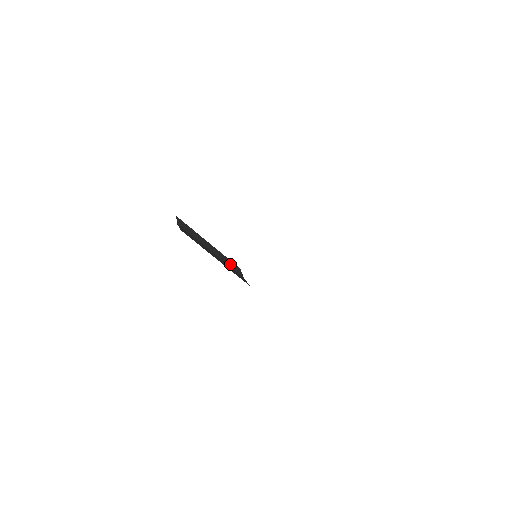
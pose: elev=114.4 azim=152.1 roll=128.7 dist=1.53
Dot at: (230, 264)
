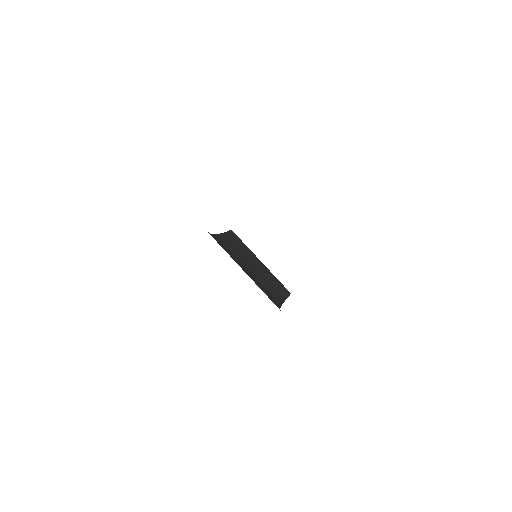
Dot at: (275, 284)
